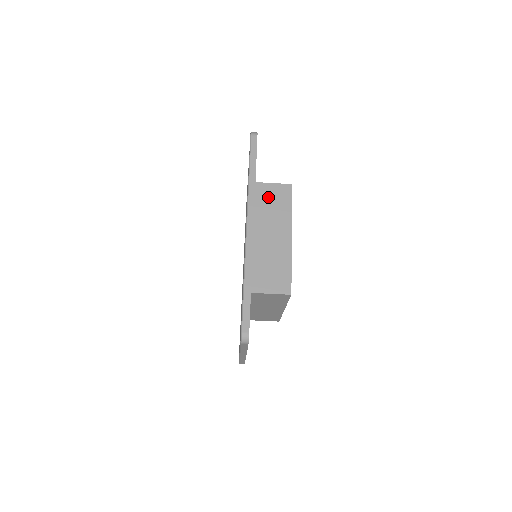
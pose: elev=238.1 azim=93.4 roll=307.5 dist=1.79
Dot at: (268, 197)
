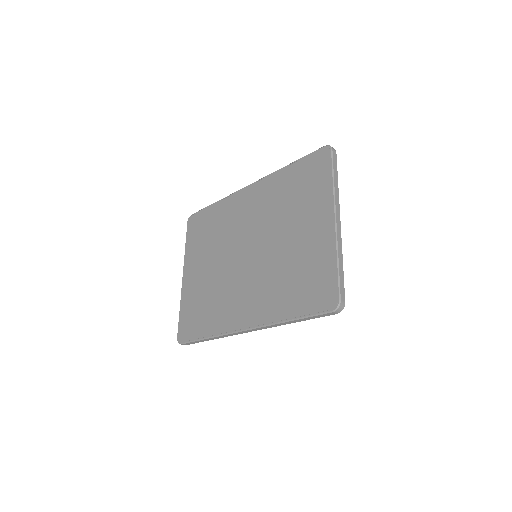
Dot at: occluded
